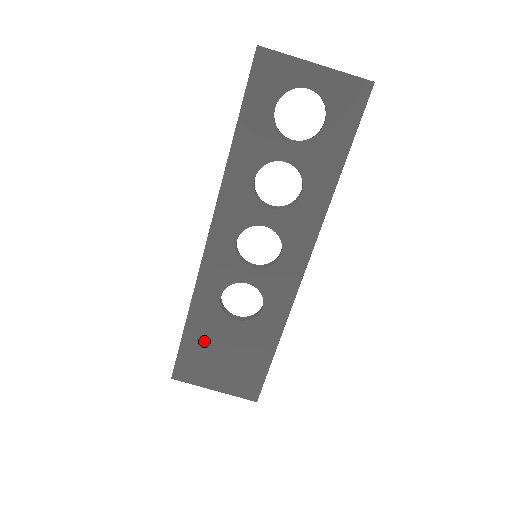
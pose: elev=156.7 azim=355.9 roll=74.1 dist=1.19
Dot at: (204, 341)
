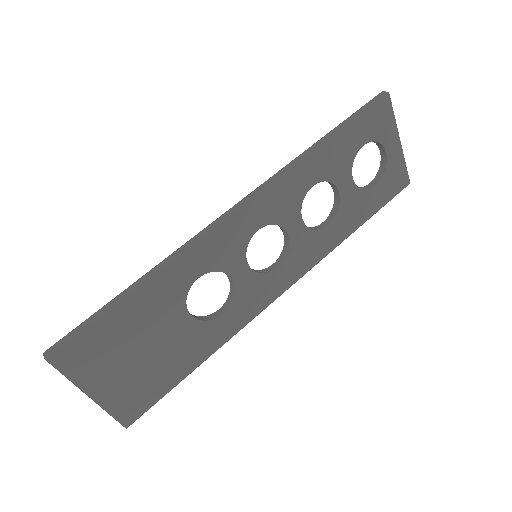
Dot at: (135, 323)
